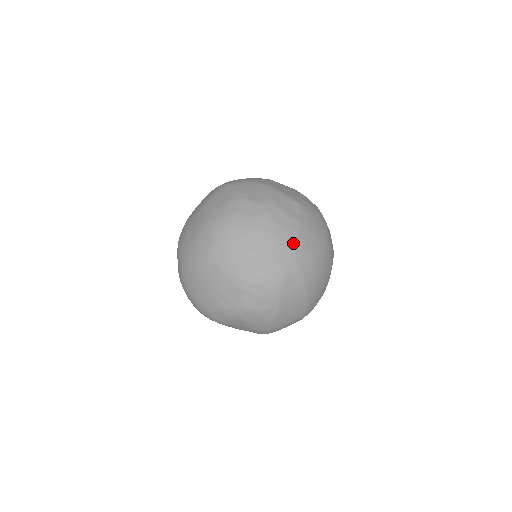
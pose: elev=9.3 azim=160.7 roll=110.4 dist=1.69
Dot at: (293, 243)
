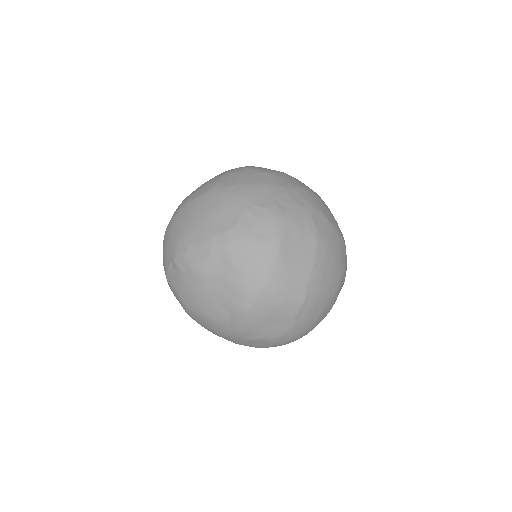
Dot at: (311, 197)
